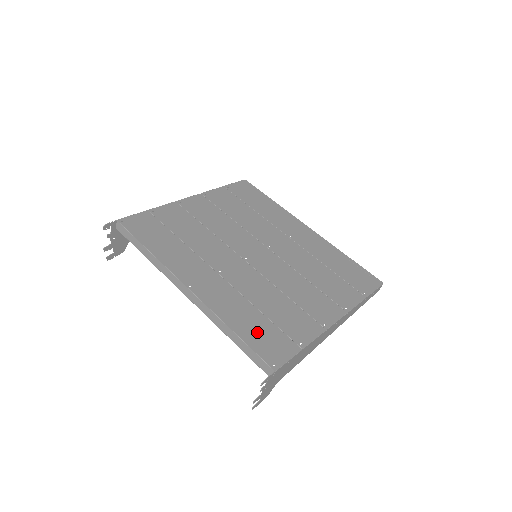
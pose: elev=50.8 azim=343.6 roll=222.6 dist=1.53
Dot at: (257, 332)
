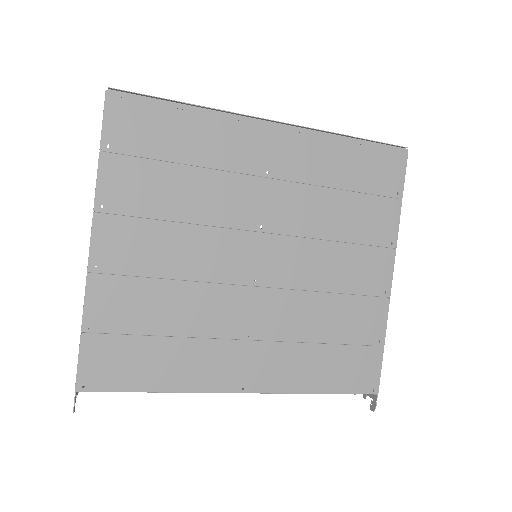
Dot at: (339, 372)
